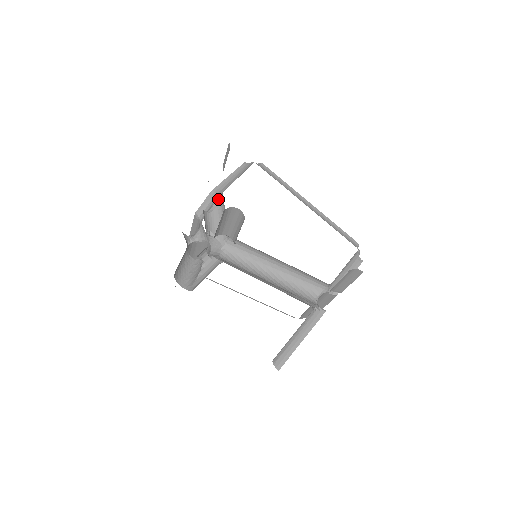
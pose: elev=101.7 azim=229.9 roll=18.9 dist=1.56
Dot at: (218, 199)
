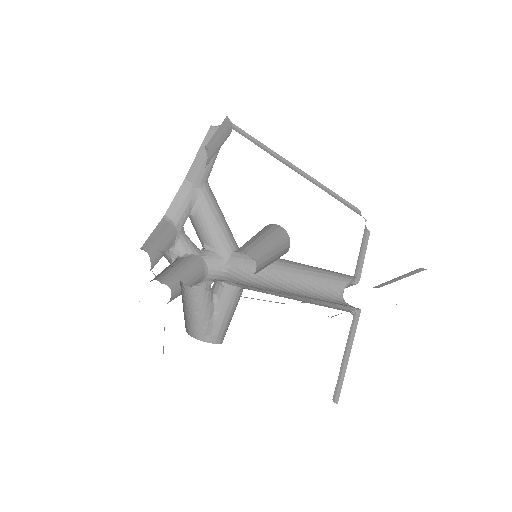
Dot at: (199, 192)
